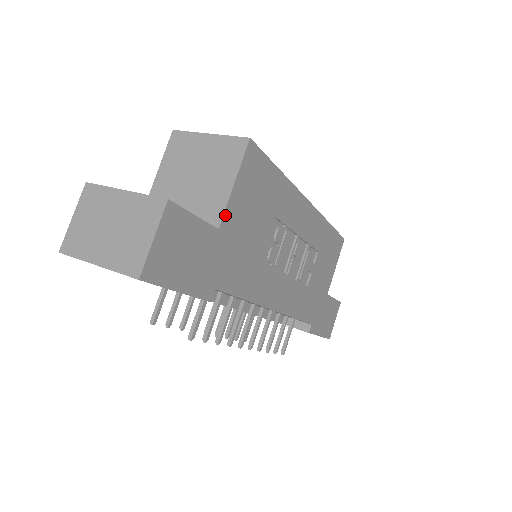
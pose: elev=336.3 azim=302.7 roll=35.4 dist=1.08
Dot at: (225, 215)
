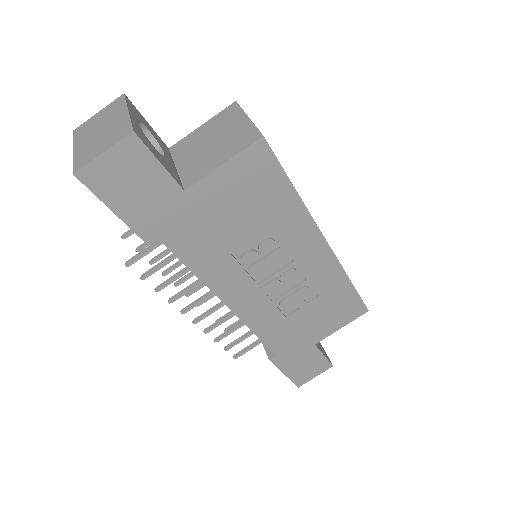
Dot at: (199, 184)
